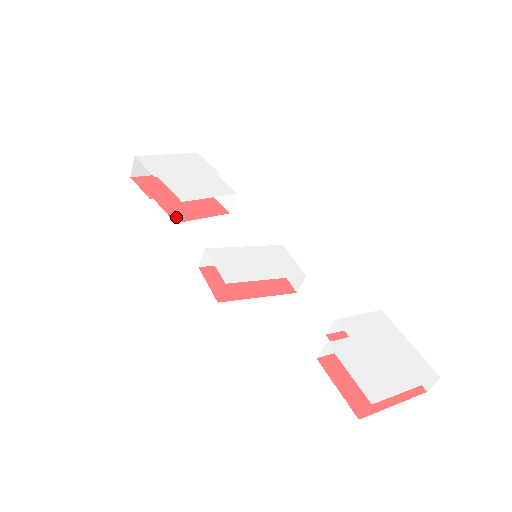
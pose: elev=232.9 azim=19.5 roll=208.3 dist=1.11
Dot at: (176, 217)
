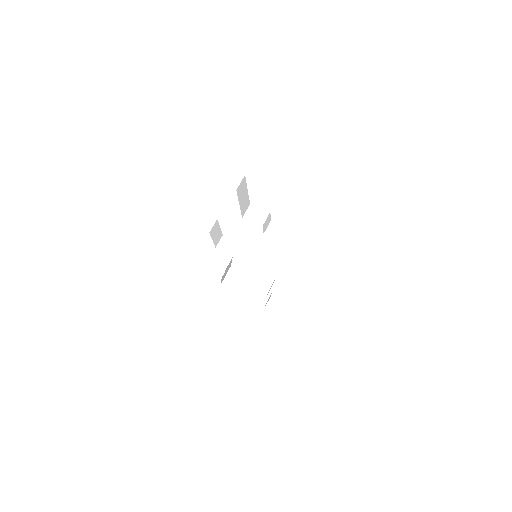
Dot at: occluded
